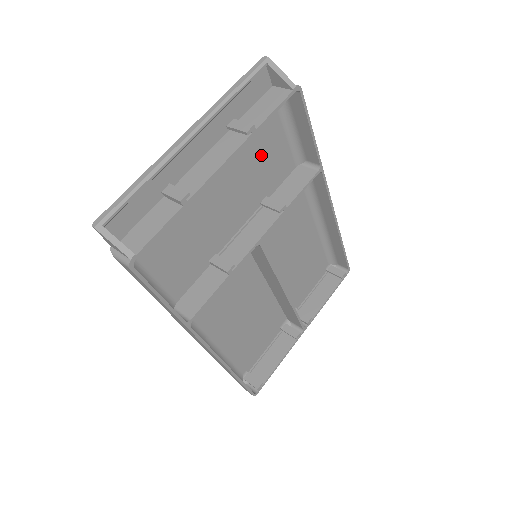
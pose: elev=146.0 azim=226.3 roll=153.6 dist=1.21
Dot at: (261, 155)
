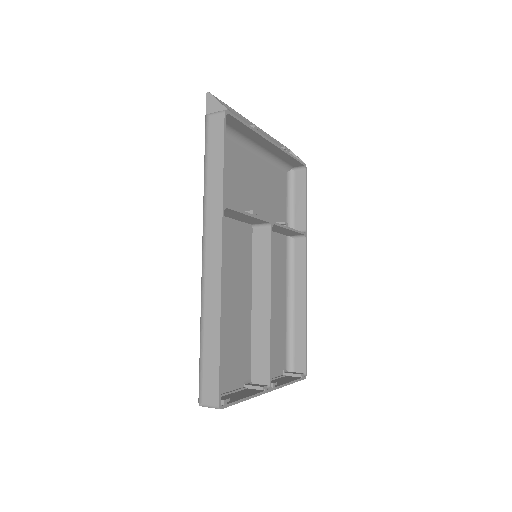
Dot at: (275, 194)
